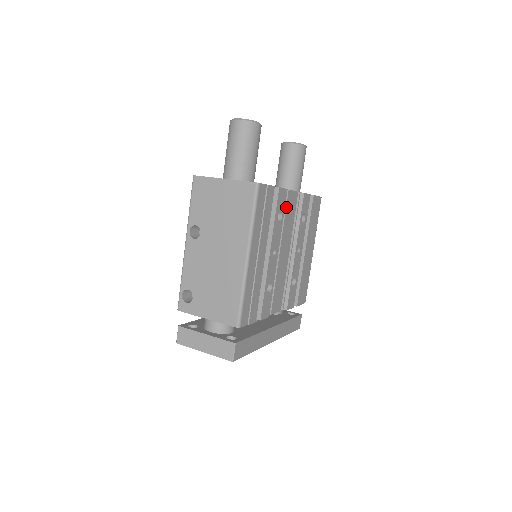
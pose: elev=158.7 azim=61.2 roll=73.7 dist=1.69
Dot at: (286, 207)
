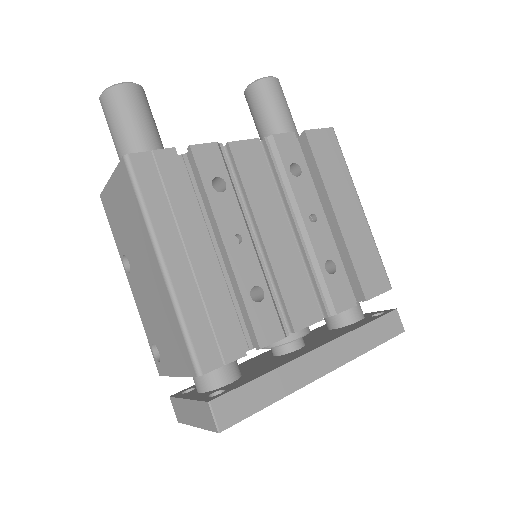
Dot at: (237, 167)
